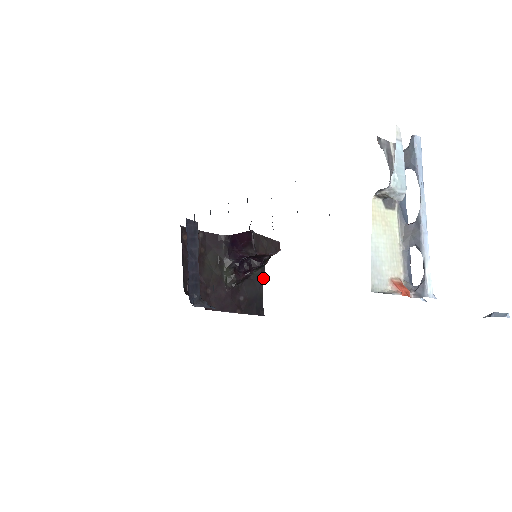
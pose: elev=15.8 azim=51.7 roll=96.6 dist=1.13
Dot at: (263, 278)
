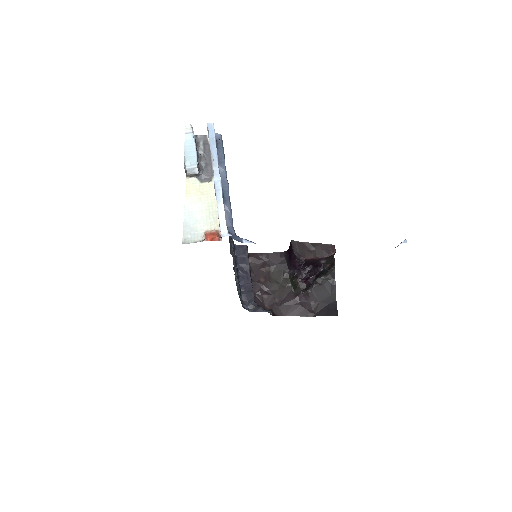
Dot at: (334, 282)
